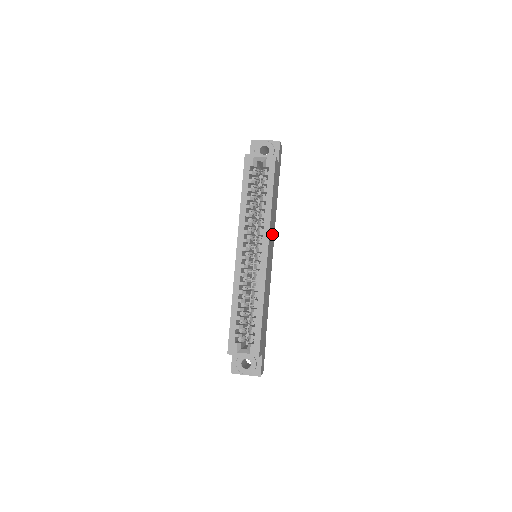
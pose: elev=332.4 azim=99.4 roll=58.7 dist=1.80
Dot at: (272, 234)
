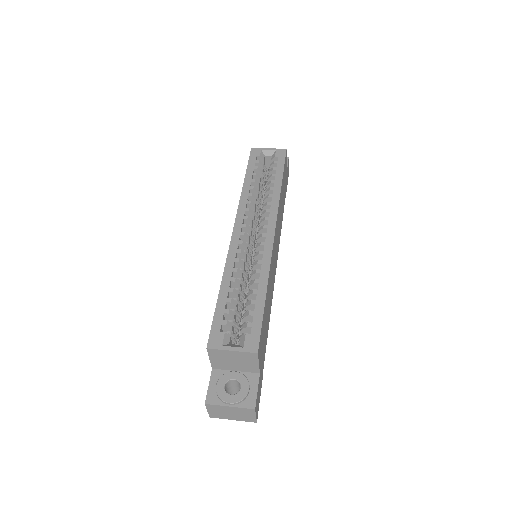
Dot at: (278, 233)
